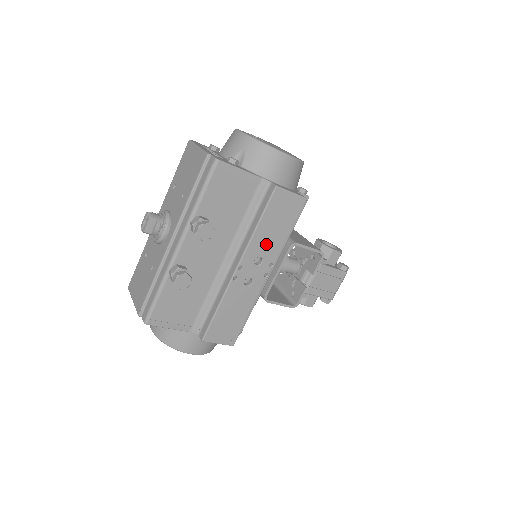
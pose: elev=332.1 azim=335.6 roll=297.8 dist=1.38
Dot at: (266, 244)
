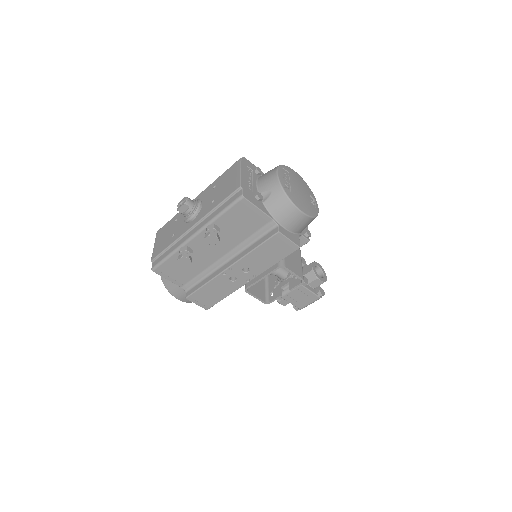
Dot at: (256, 262)
